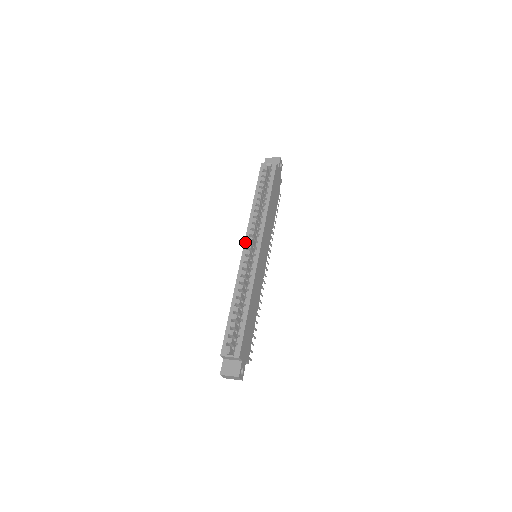
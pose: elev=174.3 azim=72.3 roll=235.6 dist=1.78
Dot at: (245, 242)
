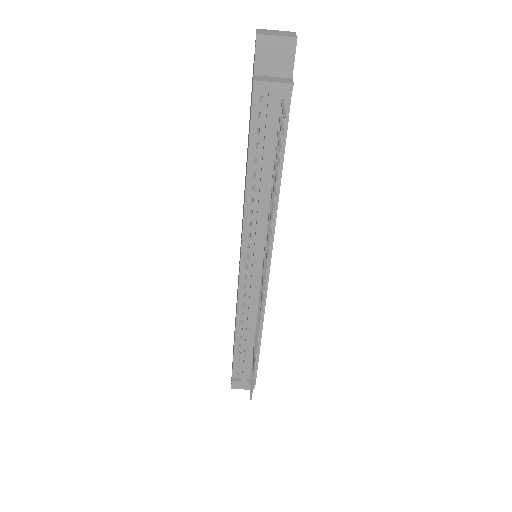
Dot at: occluded
